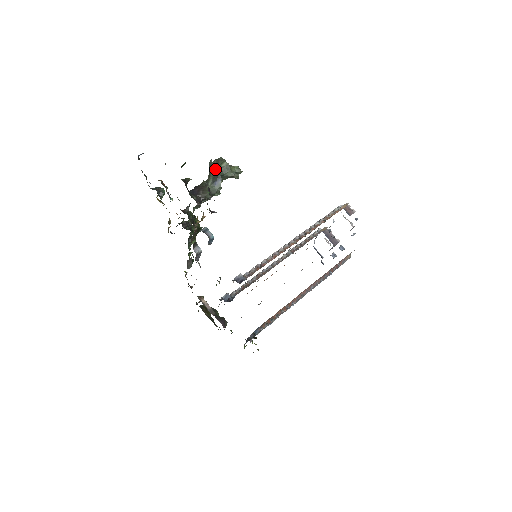
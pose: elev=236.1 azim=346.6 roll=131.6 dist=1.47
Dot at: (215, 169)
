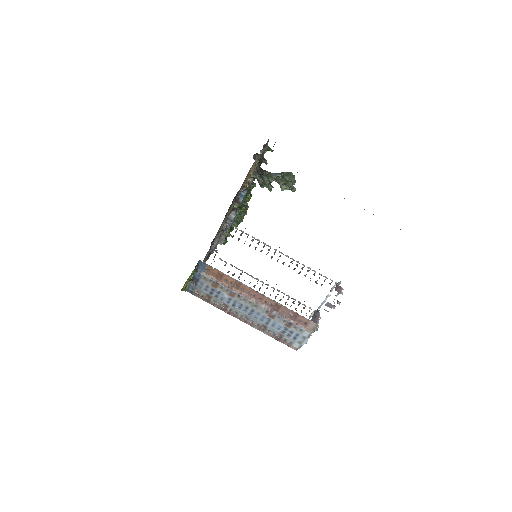
Dot at: (284, 172)
